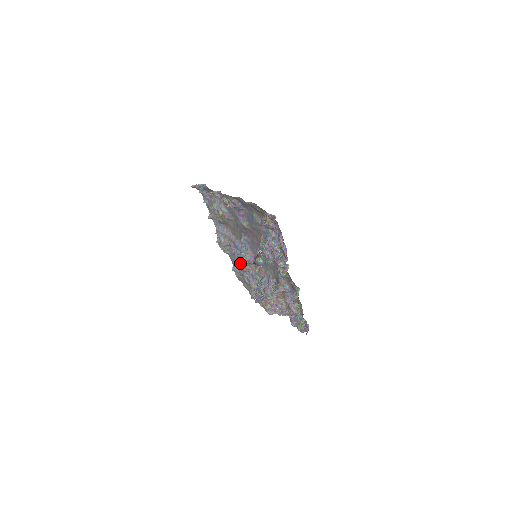
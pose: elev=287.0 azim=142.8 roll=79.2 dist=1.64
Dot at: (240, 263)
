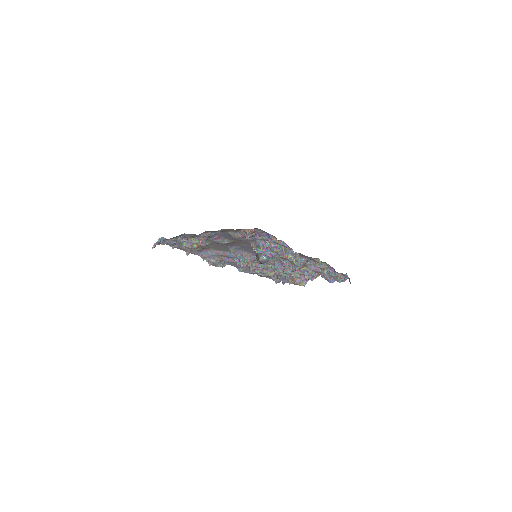
Dot at: occluded
